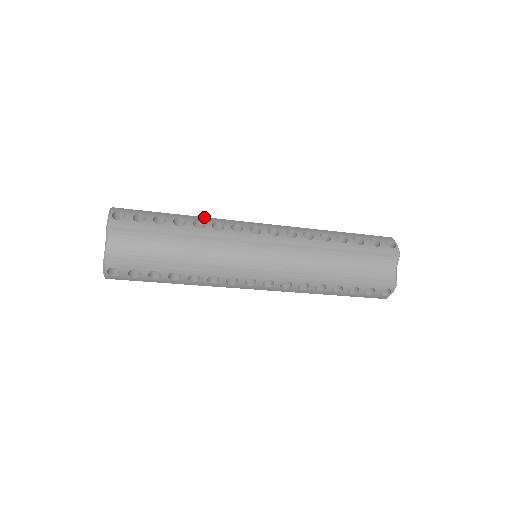
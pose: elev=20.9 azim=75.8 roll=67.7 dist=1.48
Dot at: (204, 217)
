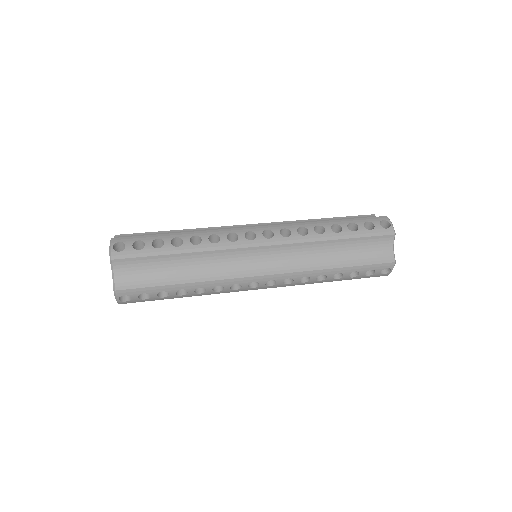
Dot at: (200, 231)
